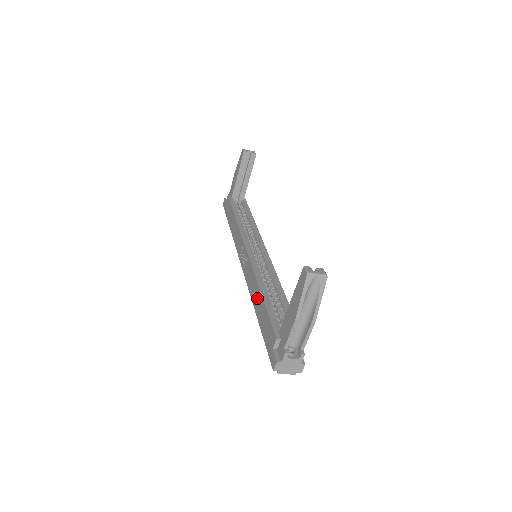
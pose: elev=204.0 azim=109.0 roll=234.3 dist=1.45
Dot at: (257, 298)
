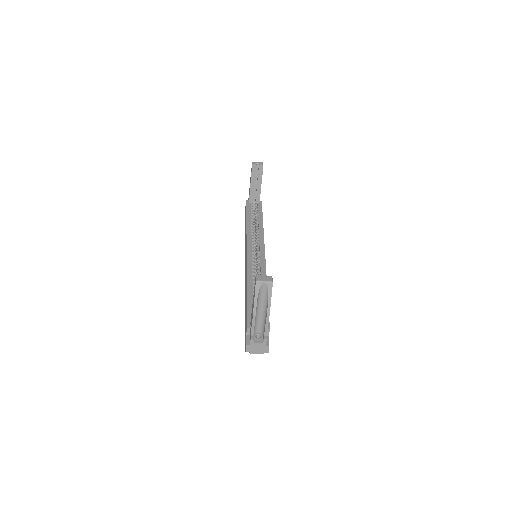
Dot at: occluded
